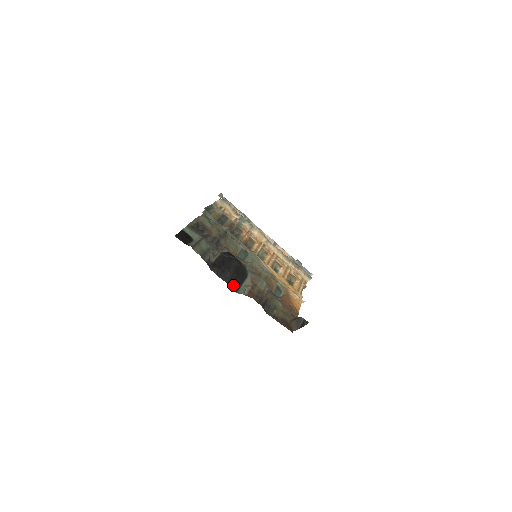
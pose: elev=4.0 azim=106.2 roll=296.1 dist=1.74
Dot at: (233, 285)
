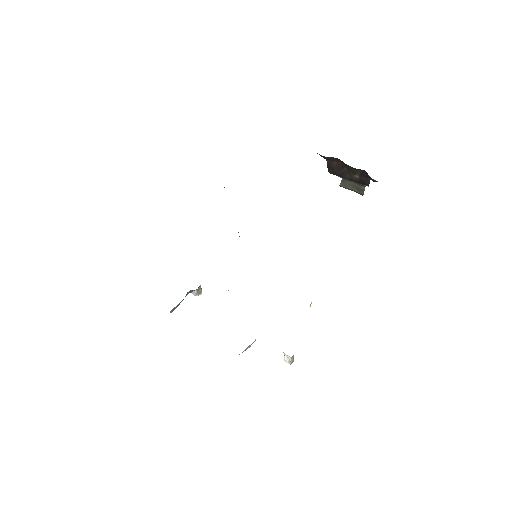
Dot at: occluded
